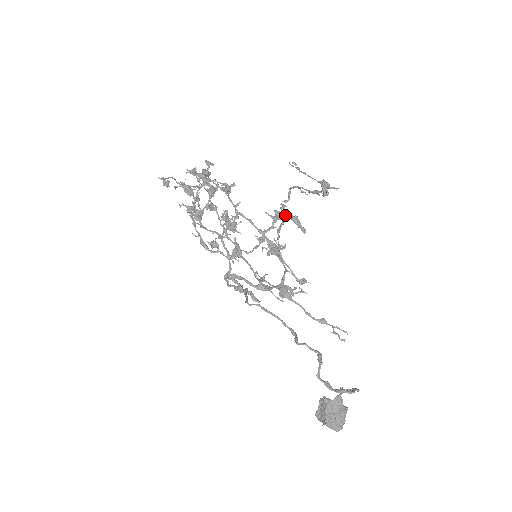
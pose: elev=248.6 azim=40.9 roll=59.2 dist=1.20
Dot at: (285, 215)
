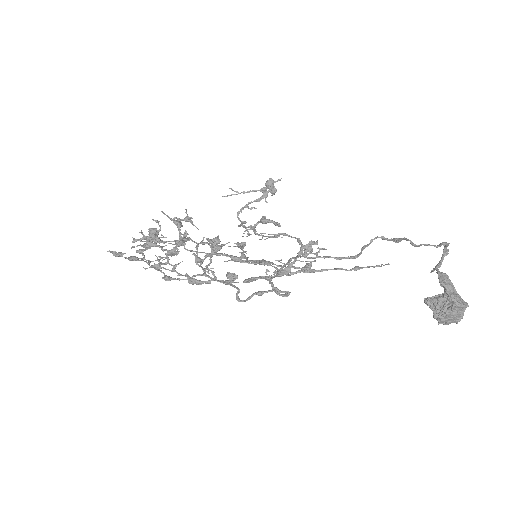
Dot at: (252, 226)
